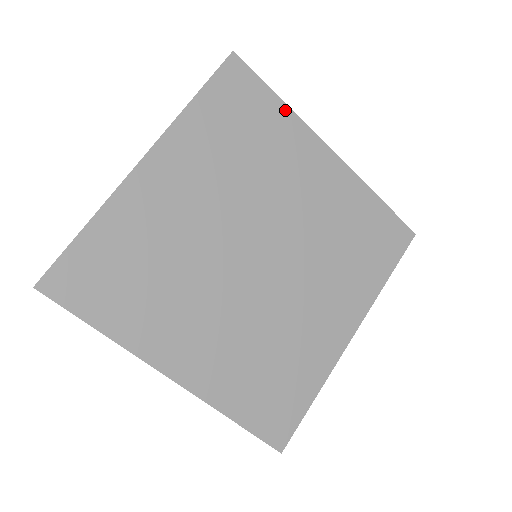
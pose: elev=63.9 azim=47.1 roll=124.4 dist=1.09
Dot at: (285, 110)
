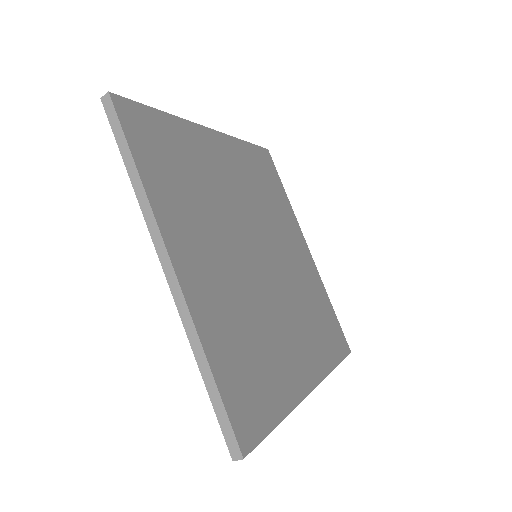
Dot at: (287, 201)
